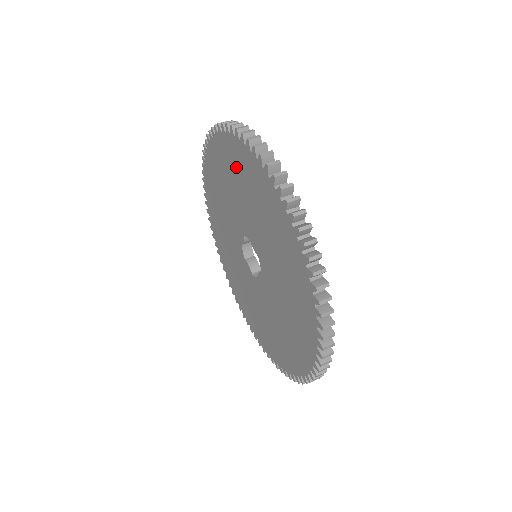
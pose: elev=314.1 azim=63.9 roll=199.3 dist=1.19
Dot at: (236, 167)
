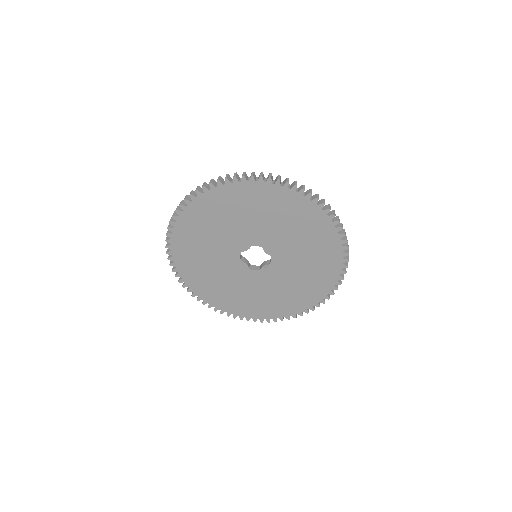
Dot at: (191, 242)
